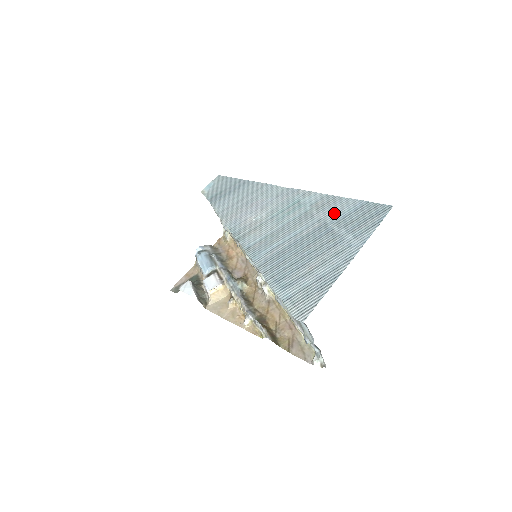
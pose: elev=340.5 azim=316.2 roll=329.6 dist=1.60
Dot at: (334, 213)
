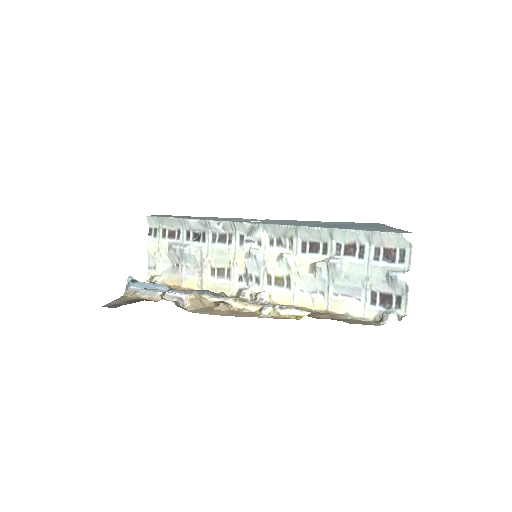
Dot at: (336, 223)
